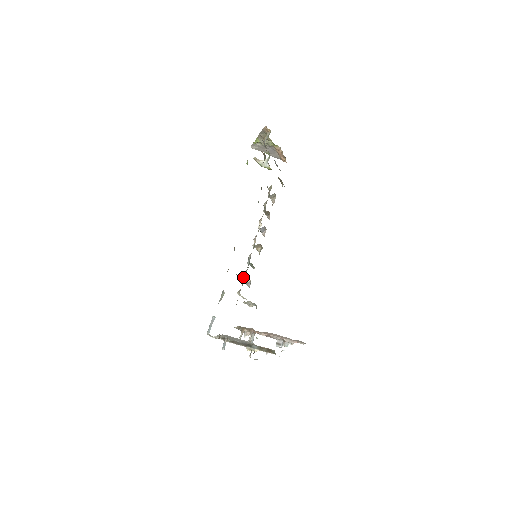
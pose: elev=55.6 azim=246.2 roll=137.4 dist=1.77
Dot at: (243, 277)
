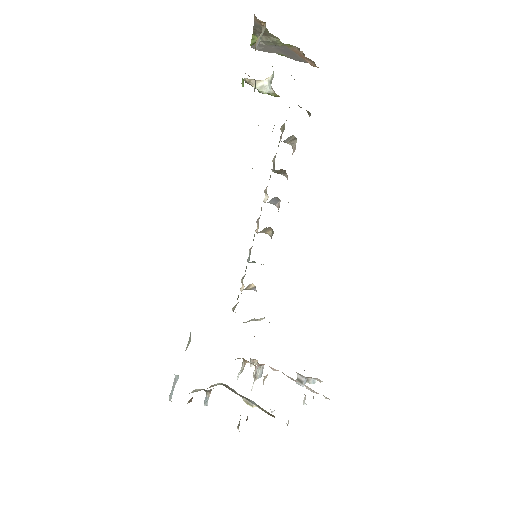
Dot at: occluded
